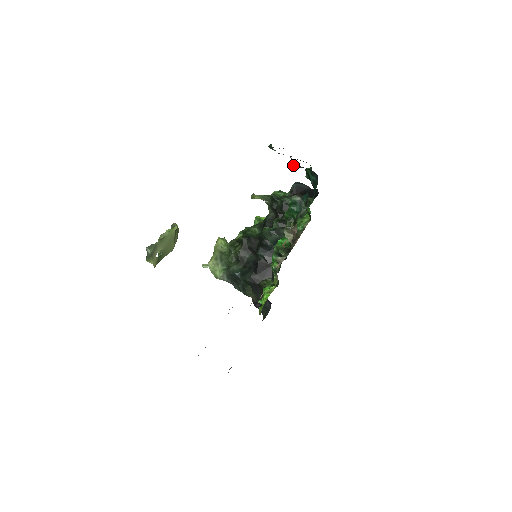
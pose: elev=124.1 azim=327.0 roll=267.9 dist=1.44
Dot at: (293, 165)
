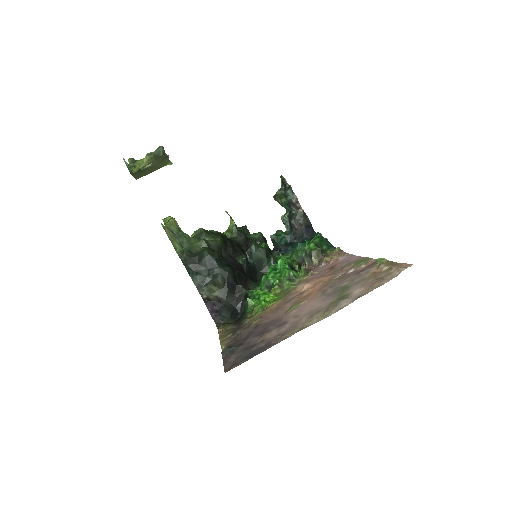
Dot at: (296, 217)
